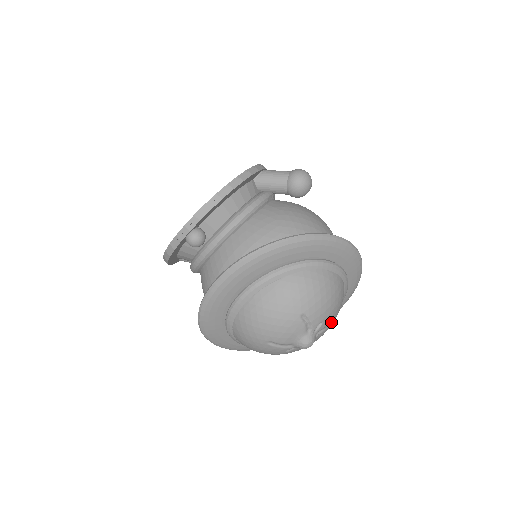
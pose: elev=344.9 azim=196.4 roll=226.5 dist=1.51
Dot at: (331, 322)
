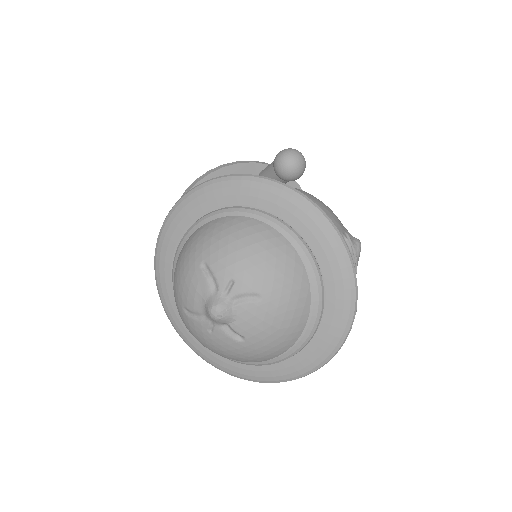
Dot at: (260, 292)
